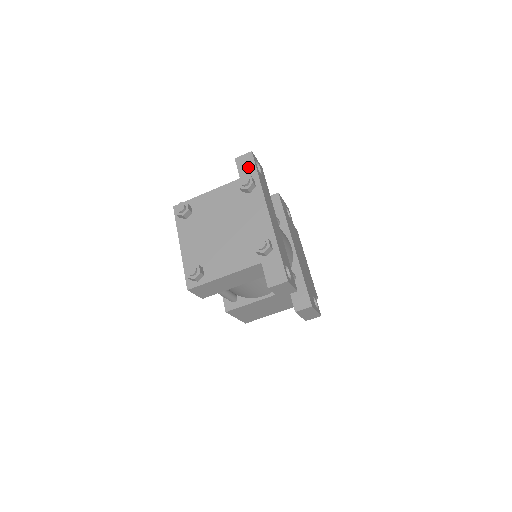
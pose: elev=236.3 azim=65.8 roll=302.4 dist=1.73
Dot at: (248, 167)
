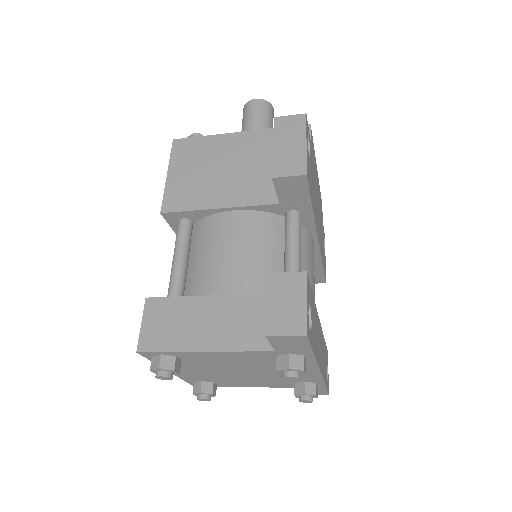
Dot at: (295, 347)
